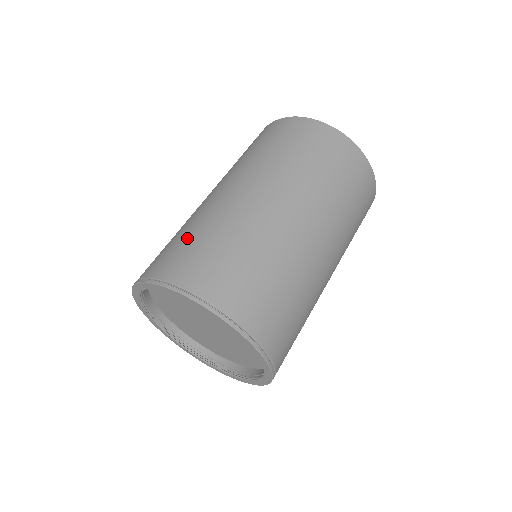
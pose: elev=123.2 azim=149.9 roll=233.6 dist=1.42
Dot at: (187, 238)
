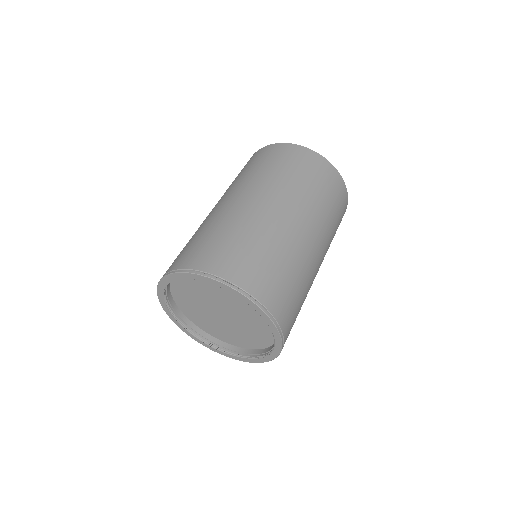
Dot at: (187, 244)
